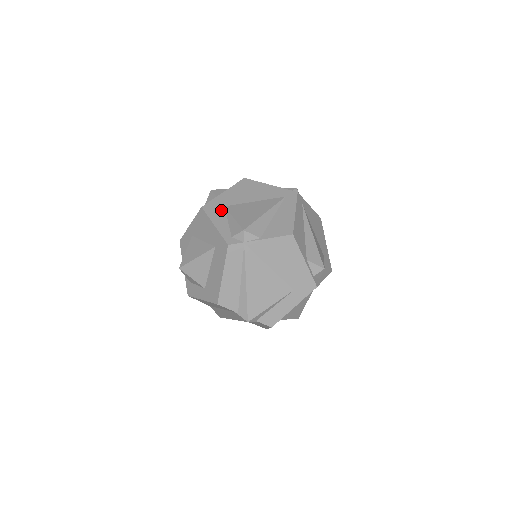
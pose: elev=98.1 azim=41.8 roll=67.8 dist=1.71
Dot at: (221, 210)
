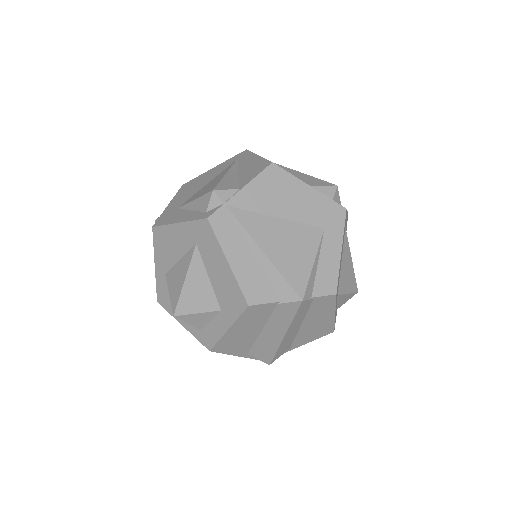
Dot at: (176, 212)
